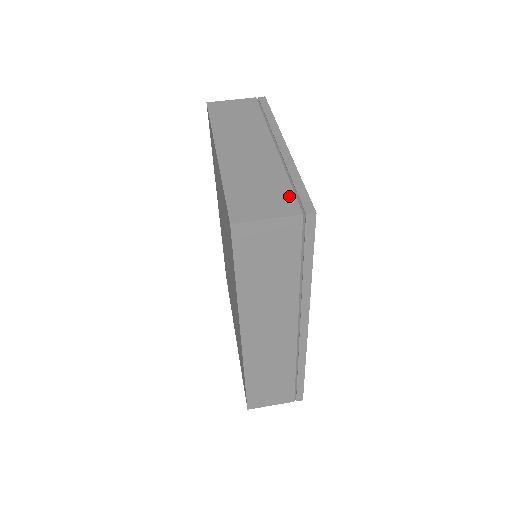
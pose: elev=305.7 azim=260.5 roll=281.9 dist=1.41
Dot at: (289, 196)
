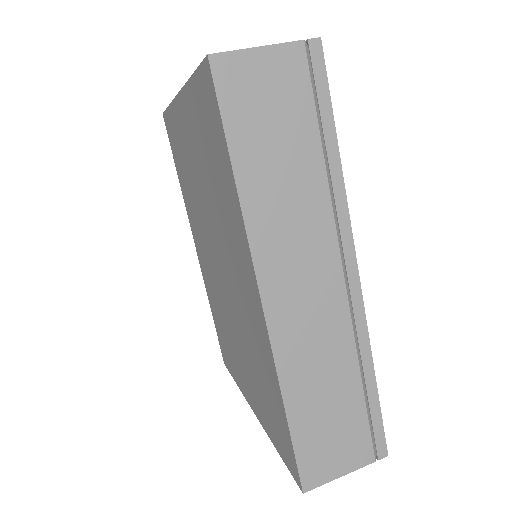
Dot at: occluded
